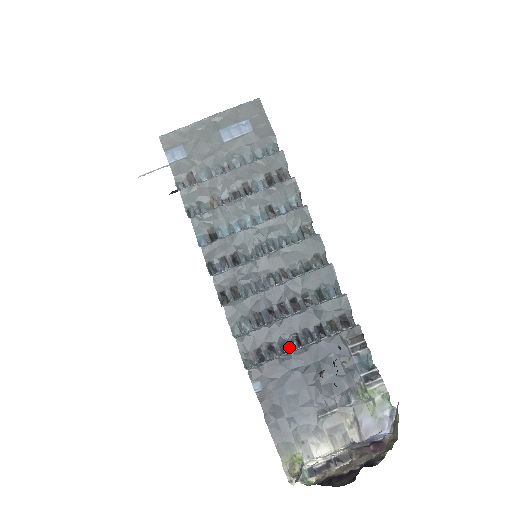
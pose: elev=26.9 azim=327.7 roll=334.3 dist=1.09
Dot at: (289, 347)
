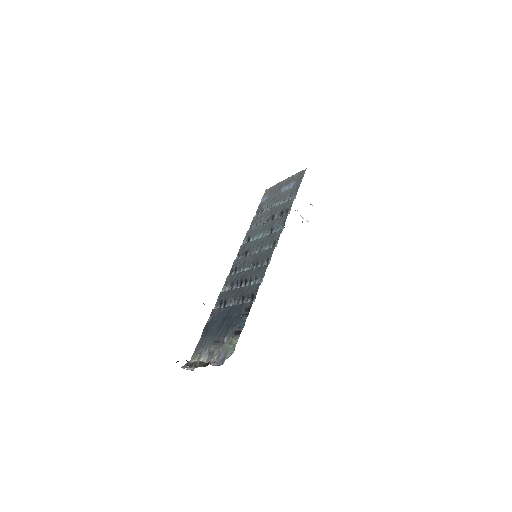
Dot at: (230, 305)
